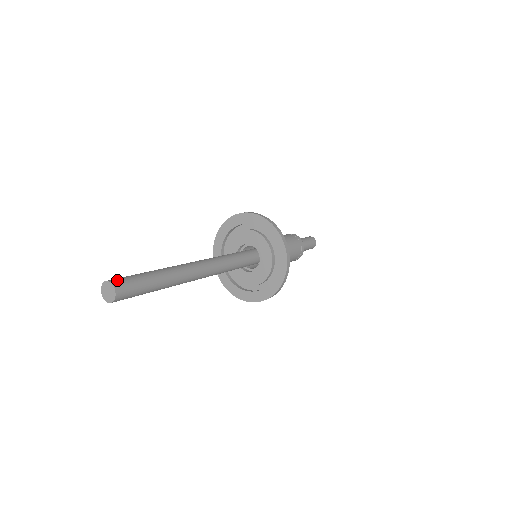
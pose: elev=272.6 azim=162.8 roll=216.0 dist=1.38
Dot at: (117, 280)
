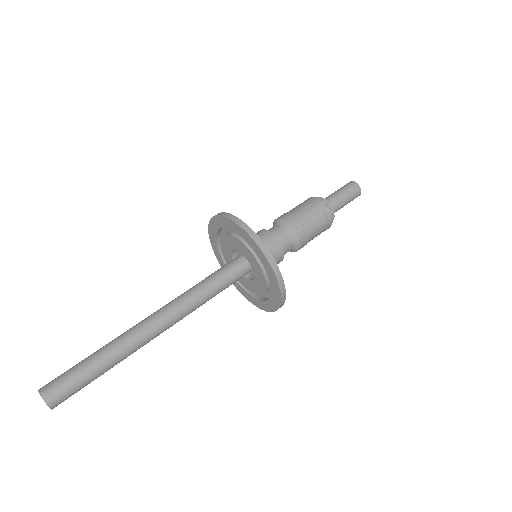
Dot at: (47, 384)
